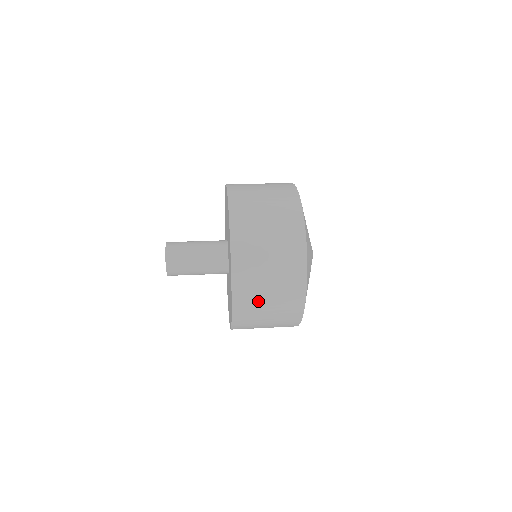
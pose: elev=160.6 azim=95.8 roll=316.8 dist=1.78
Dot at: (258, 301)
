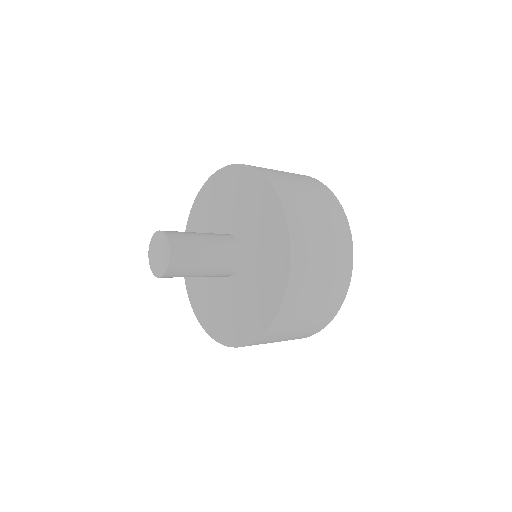
Dot at: (314, 245)
